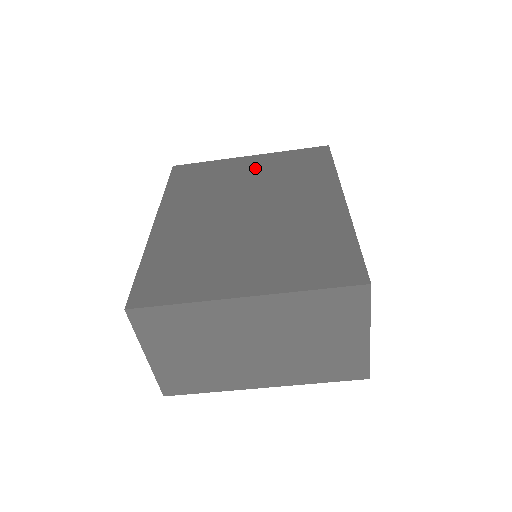
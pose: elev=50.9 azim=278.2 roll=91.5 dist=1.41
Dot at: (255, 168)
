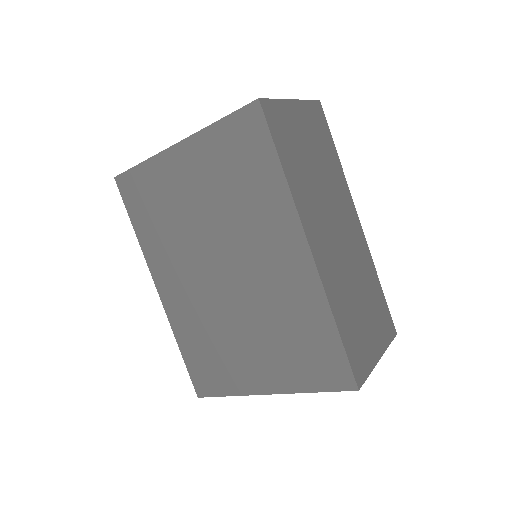
Dot at: (195, 179)
